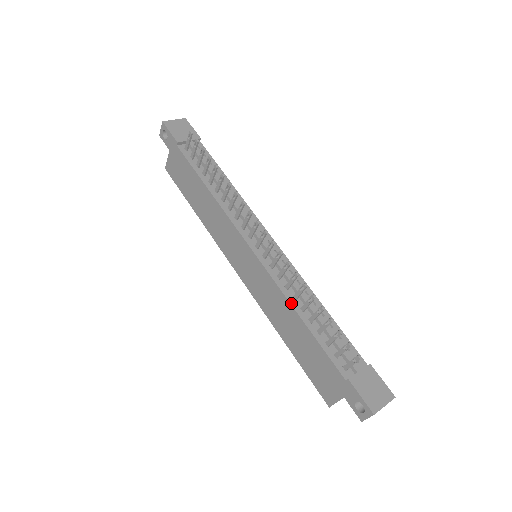
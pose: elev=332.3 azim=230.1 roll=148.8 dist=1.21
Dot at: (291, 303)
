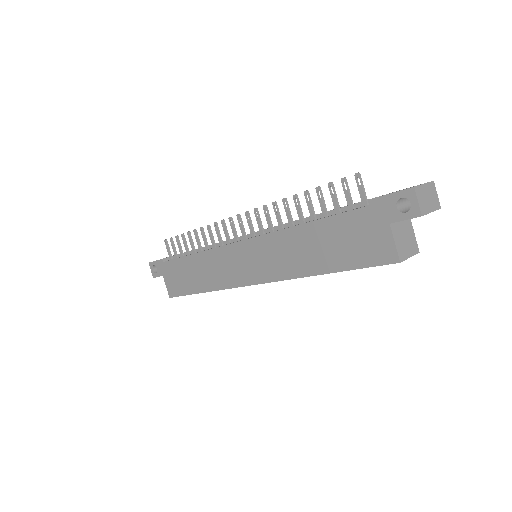
Dot at: (289, 227)
